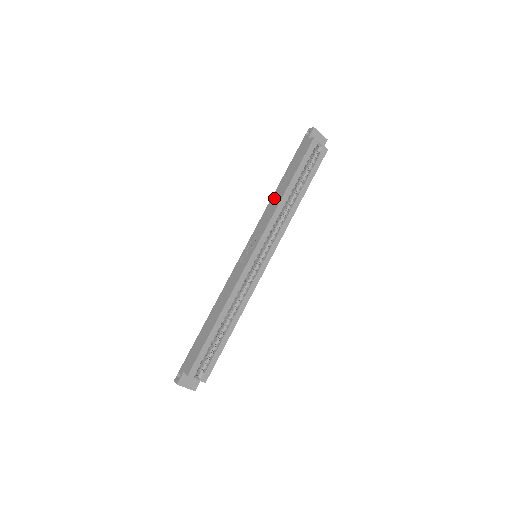
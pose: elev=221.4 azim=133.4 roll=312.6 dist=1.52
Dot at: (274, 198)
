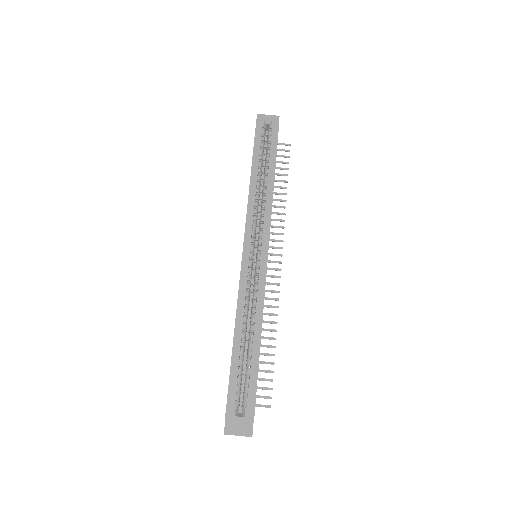
Dot at: occluded
